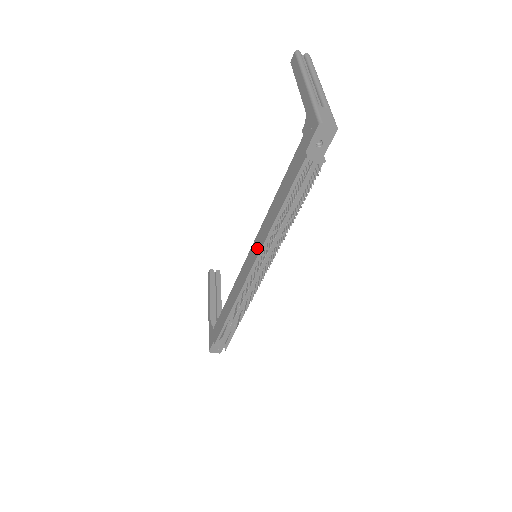
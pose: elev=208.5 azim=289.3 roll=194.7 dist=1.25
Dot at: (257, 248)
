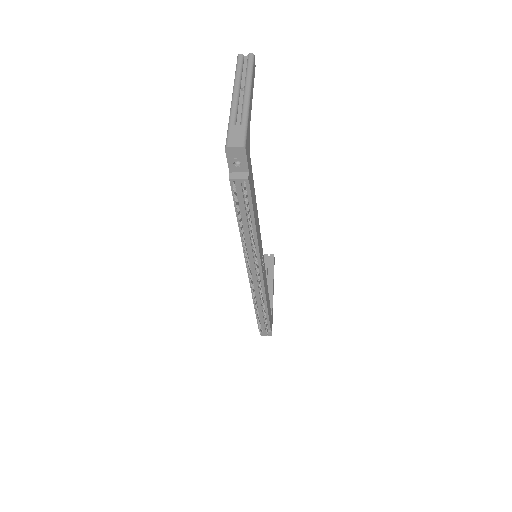
Dot at: occluded
